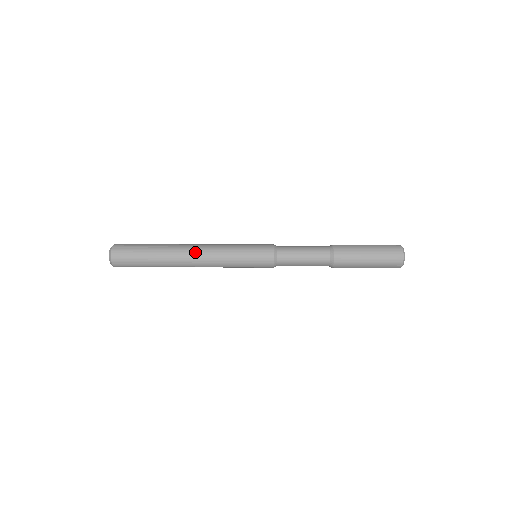
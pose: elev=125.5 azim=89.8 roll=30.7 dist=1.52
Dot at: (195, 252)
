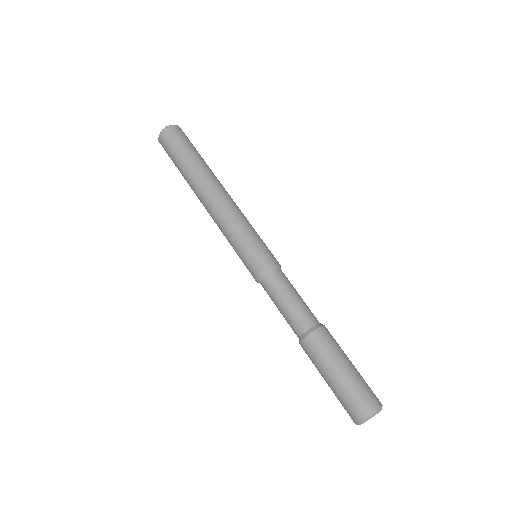
Dot at: (213, 196)
